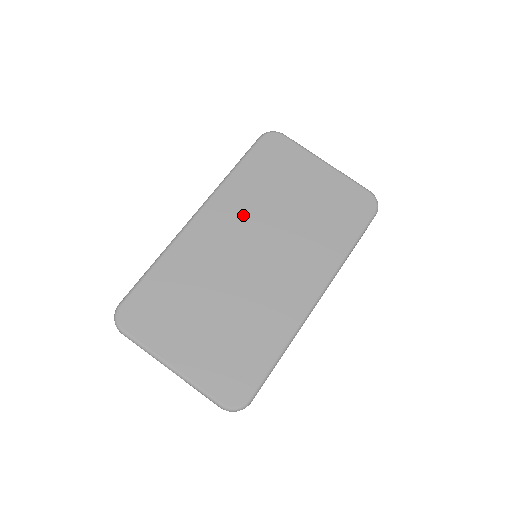
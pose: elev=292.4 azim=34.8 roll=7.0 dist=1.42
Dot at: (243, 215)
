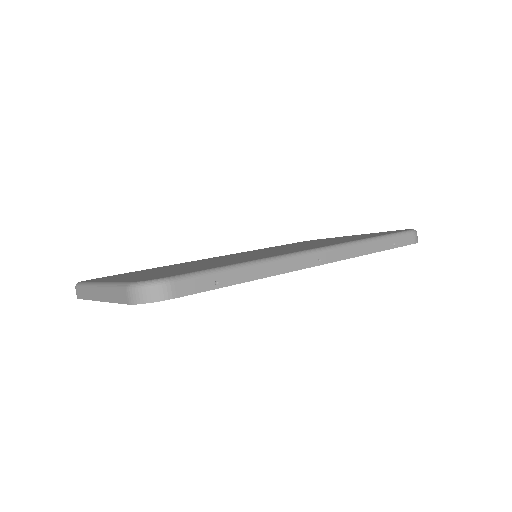
Dot at: (257, 251)
